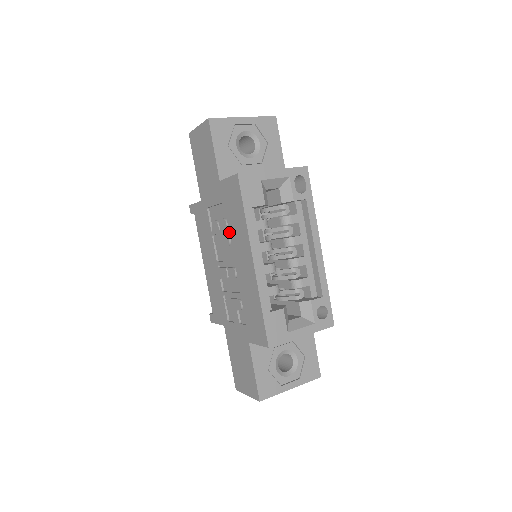
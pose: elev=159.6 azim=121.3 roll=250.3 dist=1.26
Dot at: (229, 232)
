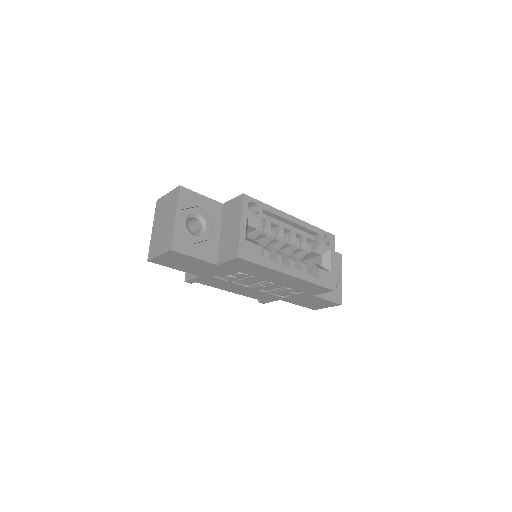
Dot at: (251, 276)
